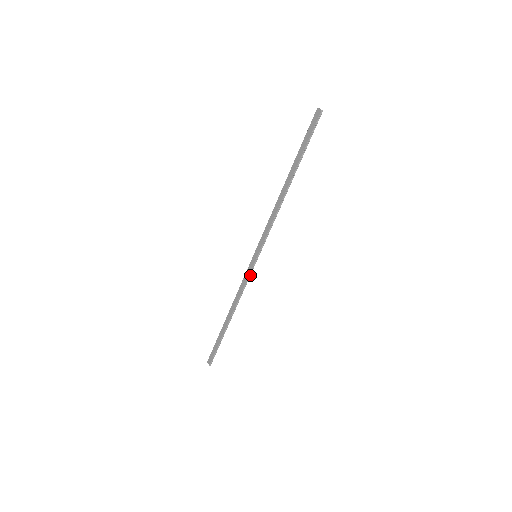
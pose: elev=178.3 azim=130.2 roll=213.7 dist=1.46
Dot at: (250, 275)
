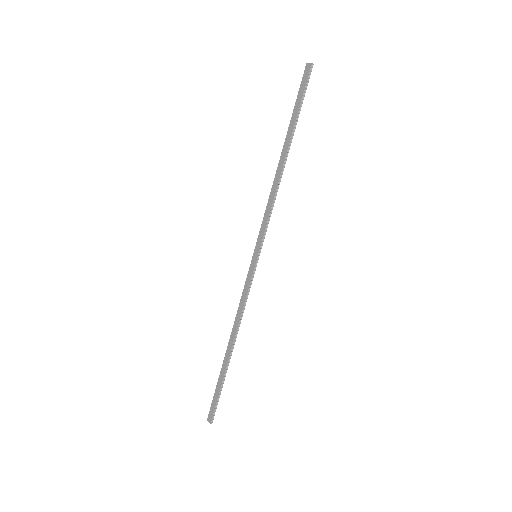
Dot at: (251, 283)
